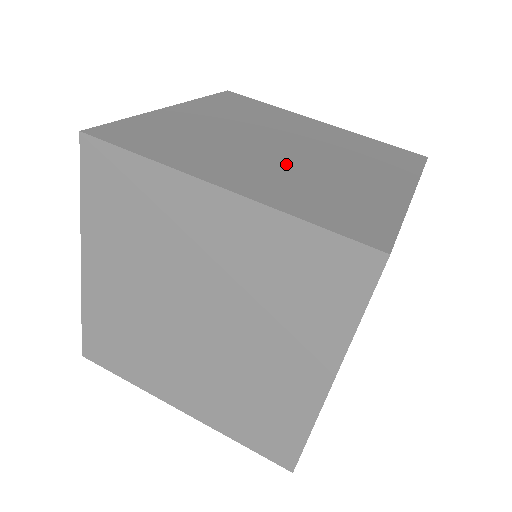
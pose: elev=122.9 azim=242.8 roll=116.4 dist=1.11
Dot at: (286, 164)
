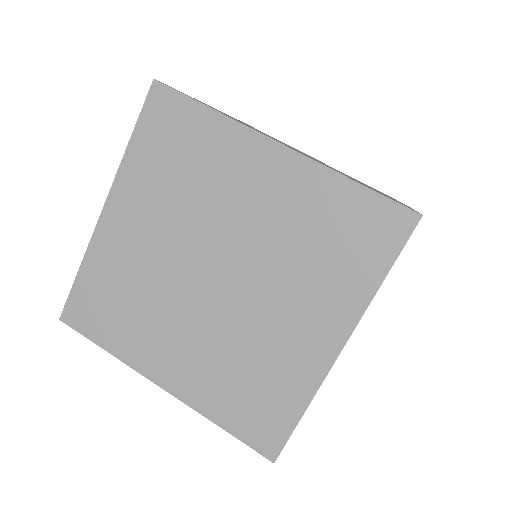
Dot at: (214, 324)
